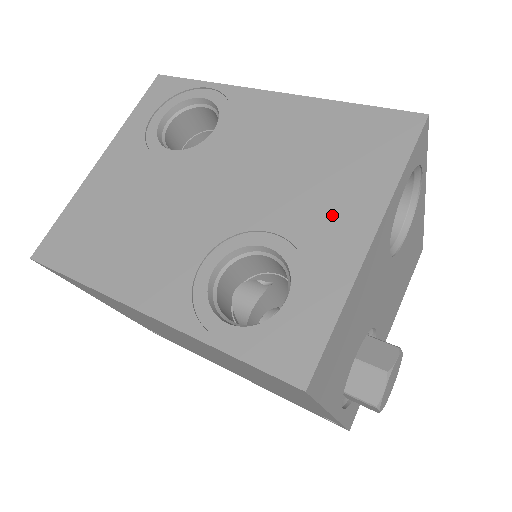
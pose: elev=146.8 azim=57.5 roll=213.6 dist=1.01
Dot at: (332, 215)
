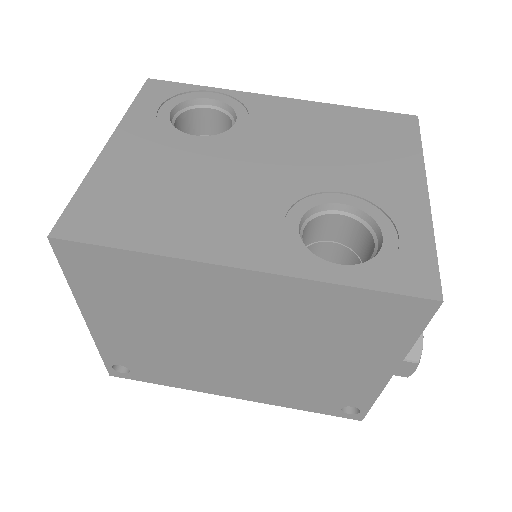
Dot at: (386, 177)
